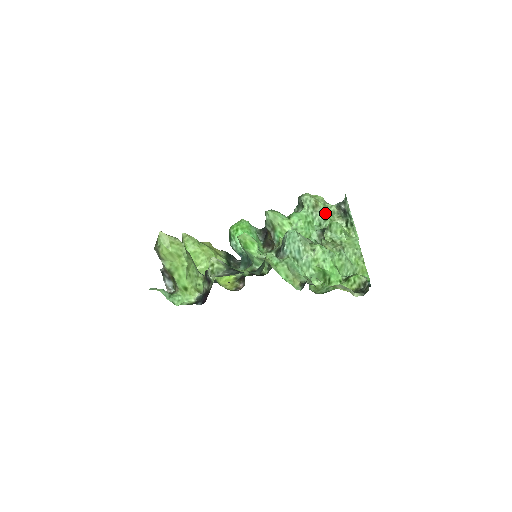
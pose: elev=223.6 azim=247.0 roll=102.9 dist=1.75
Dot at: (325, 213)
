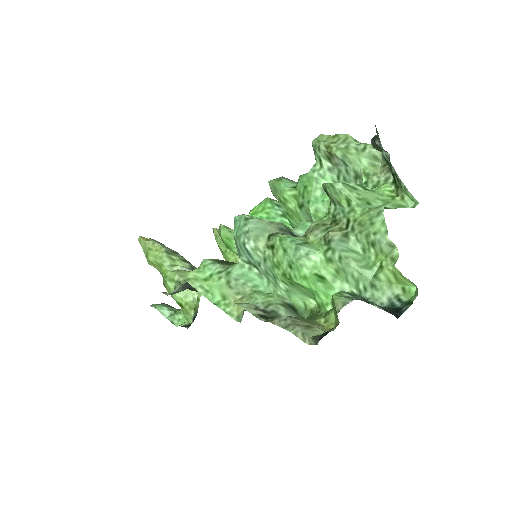
Dot at: (352, 164)
